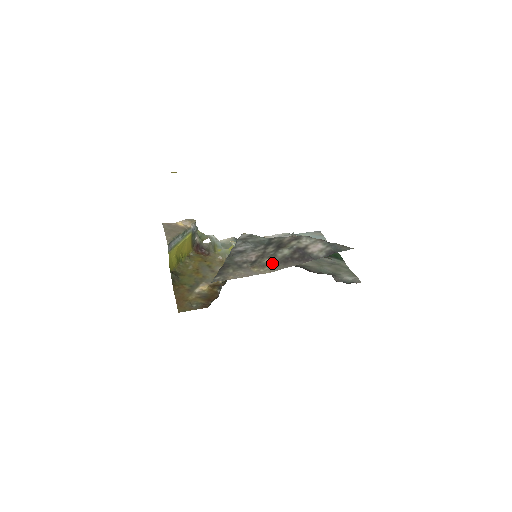
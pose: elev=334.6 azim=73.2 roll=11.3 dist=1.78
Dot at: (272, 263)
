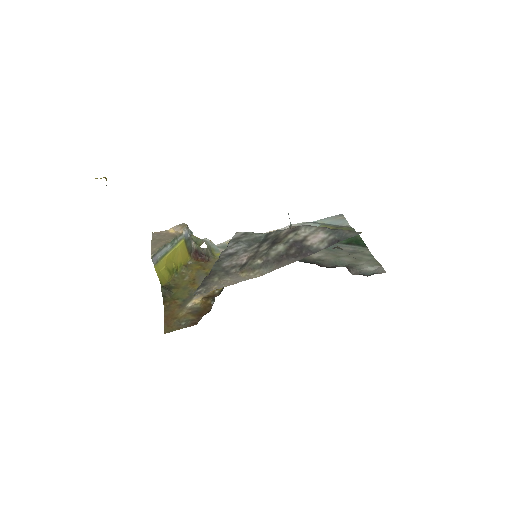
Dot at: (264, 264)
